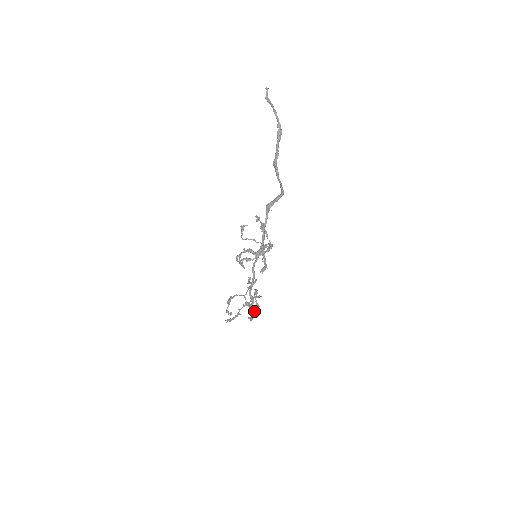
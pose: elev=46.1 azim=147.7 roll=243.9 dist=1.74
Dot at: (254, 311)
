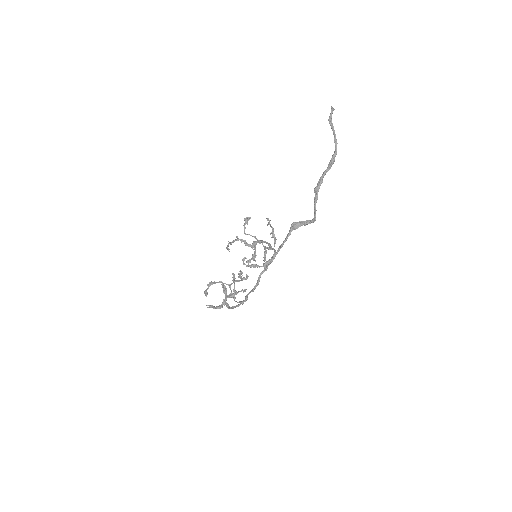
Dot at: occluded
